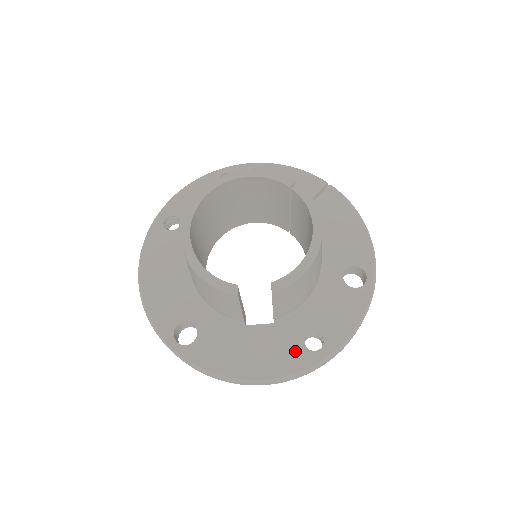
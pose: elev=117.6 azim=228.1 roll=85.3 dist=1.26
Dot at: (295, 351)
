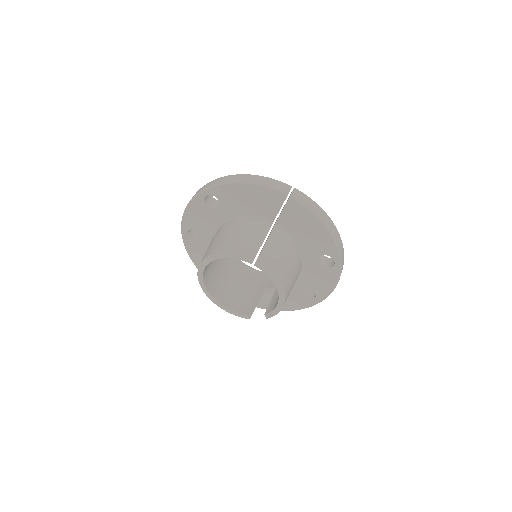
Dot at: (300, 300)
